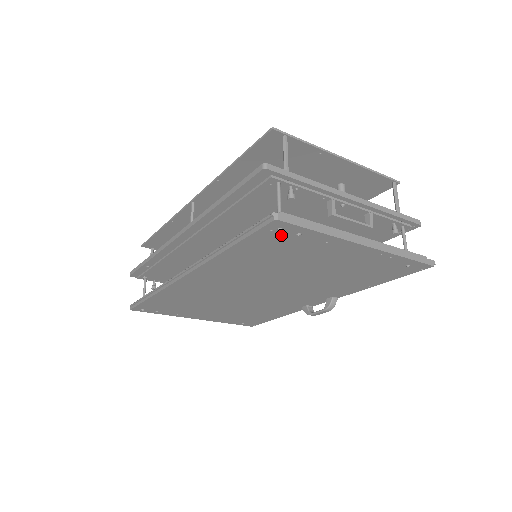
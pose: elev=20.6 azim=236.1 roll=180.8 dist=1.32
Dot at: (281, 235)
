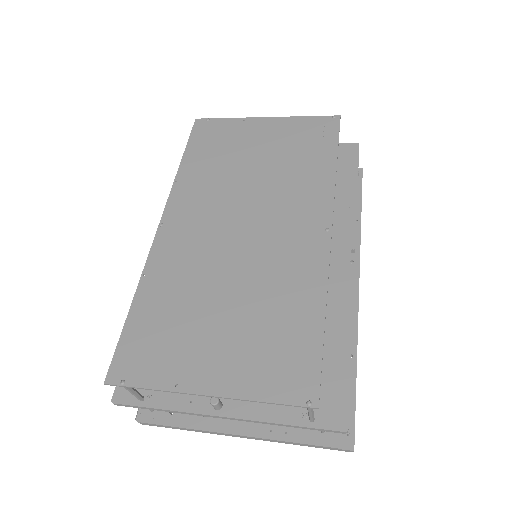
Dot at: occluded
